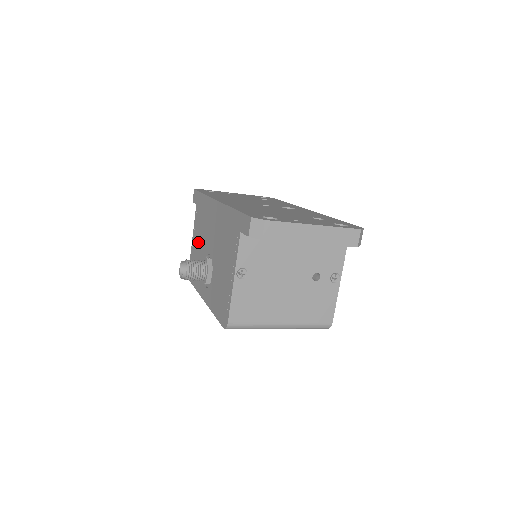
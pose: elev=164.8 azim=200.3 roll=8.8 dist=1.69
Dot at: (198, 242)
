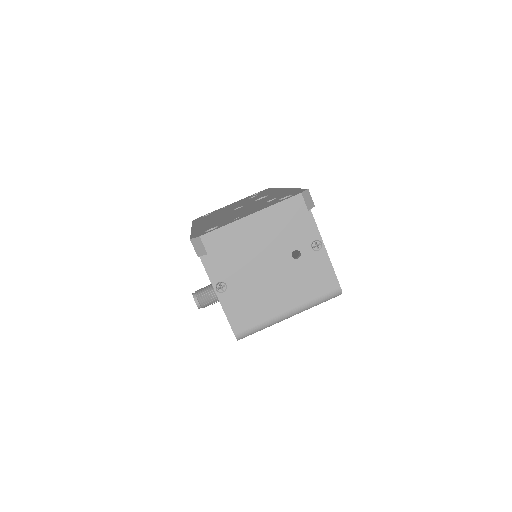
Dot at: occluded
